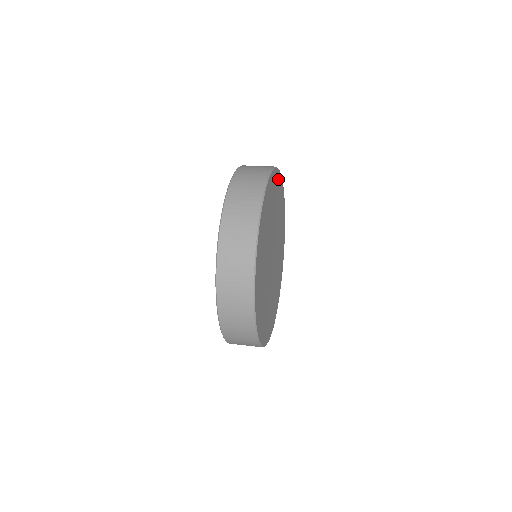
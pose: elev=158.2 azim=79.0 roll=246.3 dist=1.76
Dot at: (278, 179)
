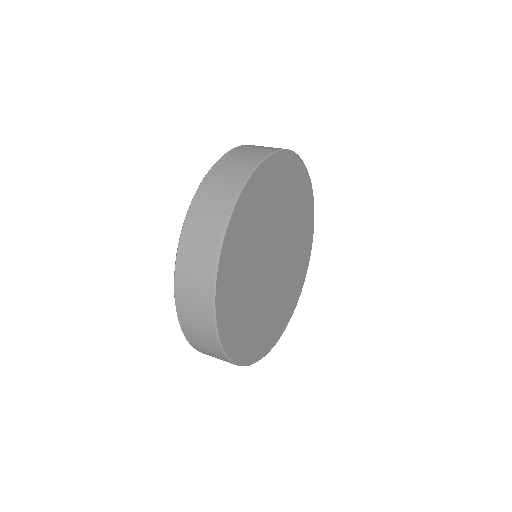
Dot at: (304, 179)
